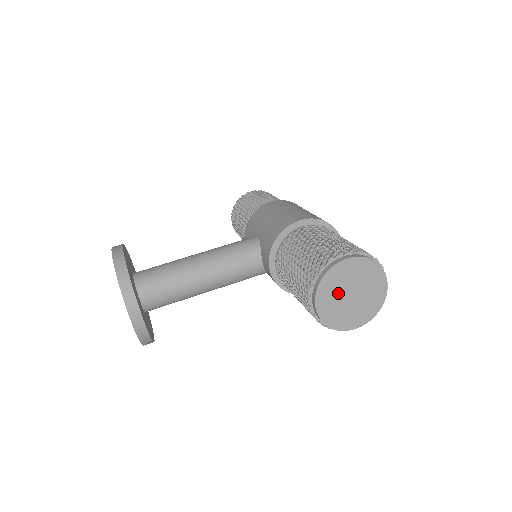
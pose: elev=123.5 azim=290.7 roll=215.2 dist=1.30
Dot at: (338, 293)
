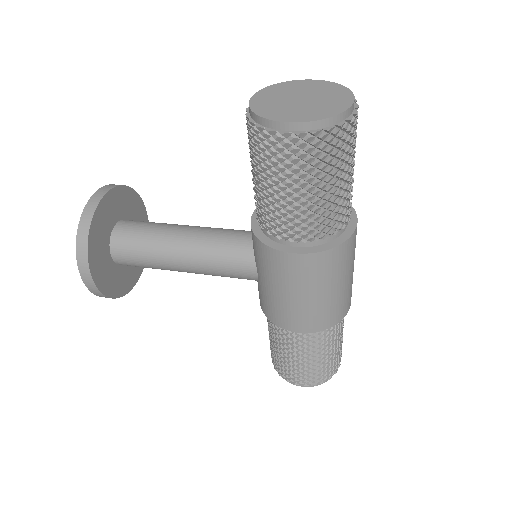
Dot at: (284, 96)
